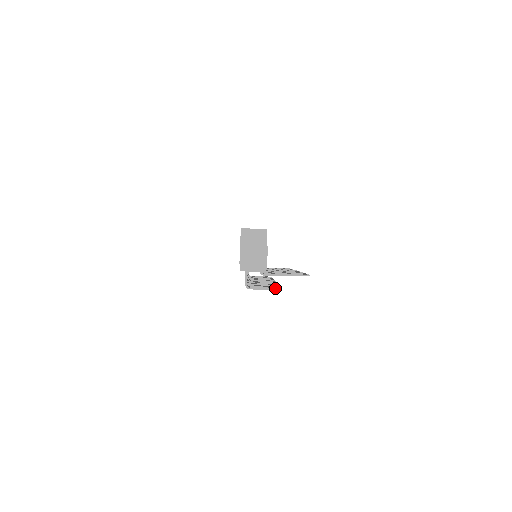
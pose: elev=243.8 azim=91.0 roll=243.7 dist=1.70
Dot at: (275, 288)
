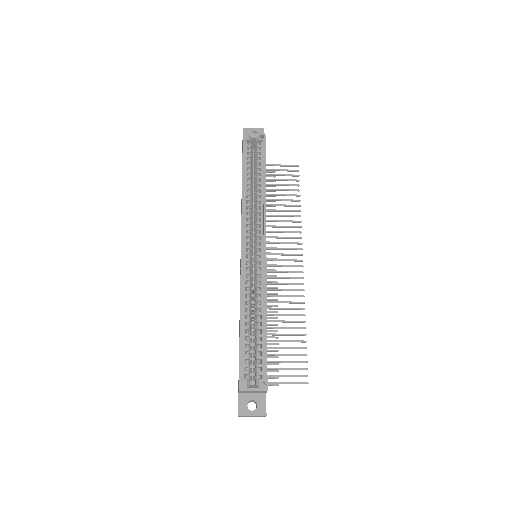
Dot at: (272, 385)
